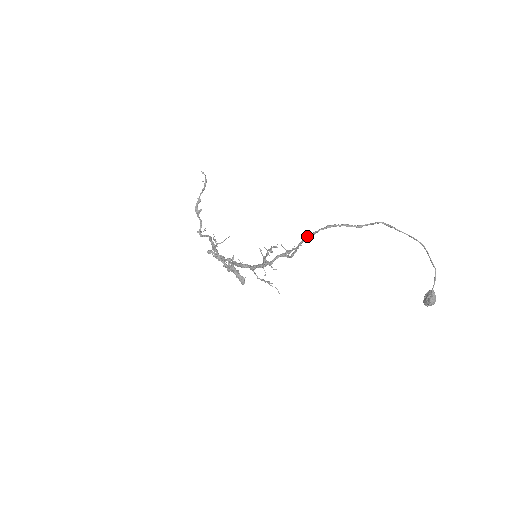
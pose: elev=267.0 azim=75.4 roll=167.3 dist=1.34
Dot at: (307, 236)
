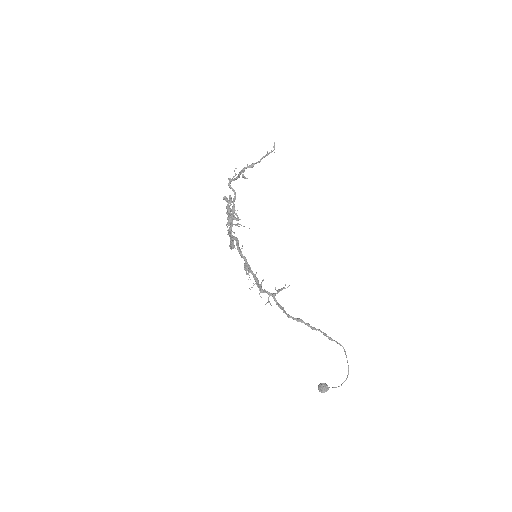
Dot at: (298, 320)
